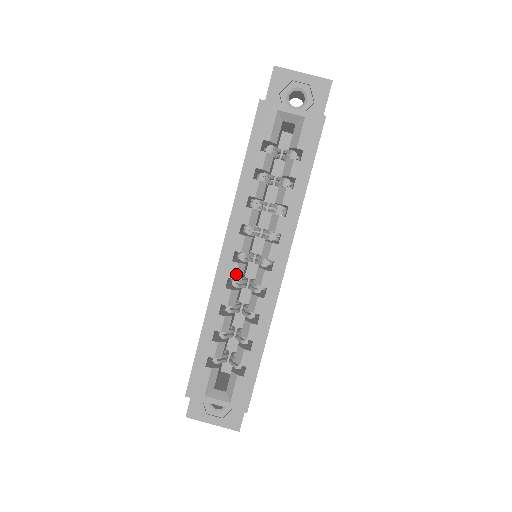
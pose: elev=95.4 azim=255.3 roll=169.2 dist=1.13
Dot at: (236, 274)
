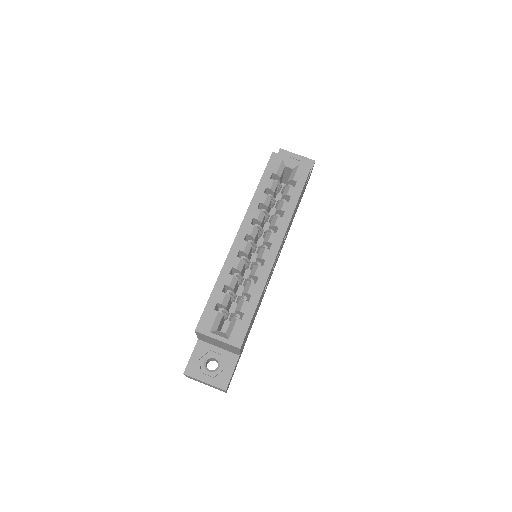
Dot at: (245, 249)
